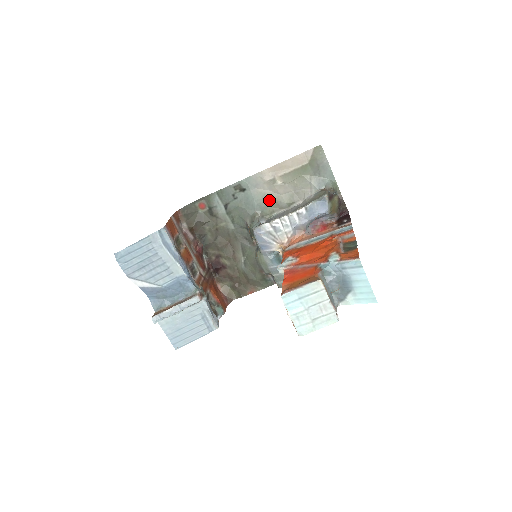
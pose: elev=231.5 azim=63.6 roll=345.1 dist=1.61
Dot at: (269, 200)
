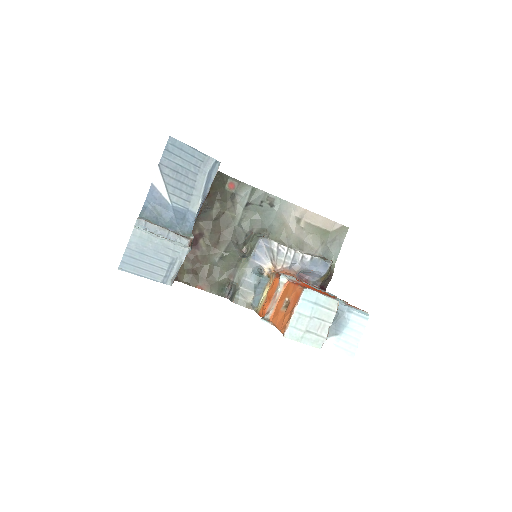
Dot at: (283, 230)
